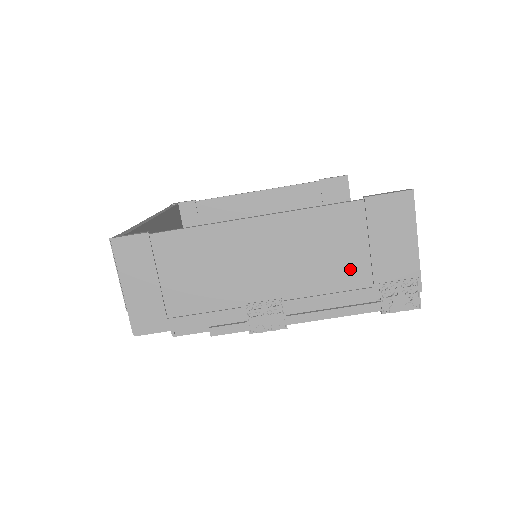
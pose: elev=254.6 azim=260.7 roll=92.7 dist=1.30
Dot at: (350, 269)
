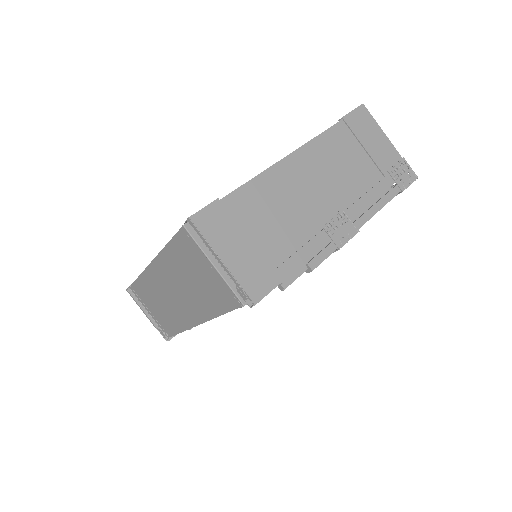
Dot at: (364, 171)
